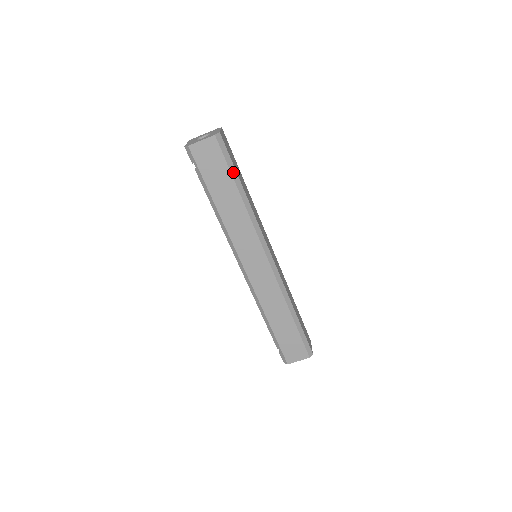
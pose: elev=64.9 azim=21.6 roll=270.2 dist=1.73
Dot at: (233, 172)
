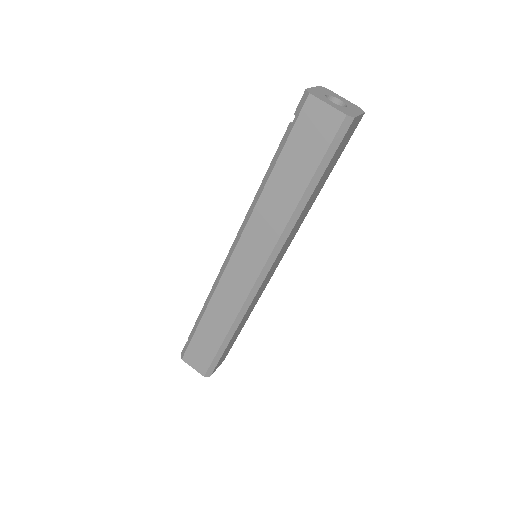
Dot at: (321, 169)
